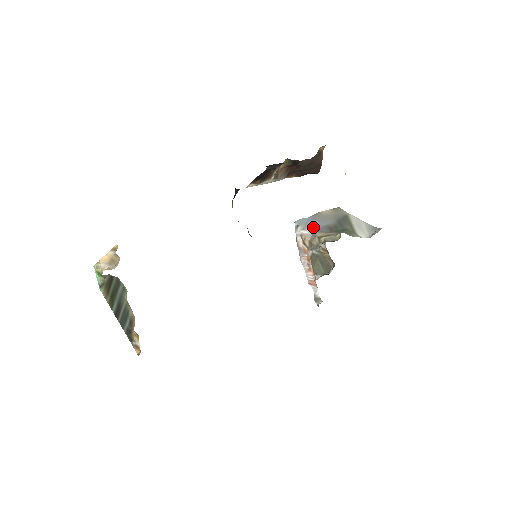
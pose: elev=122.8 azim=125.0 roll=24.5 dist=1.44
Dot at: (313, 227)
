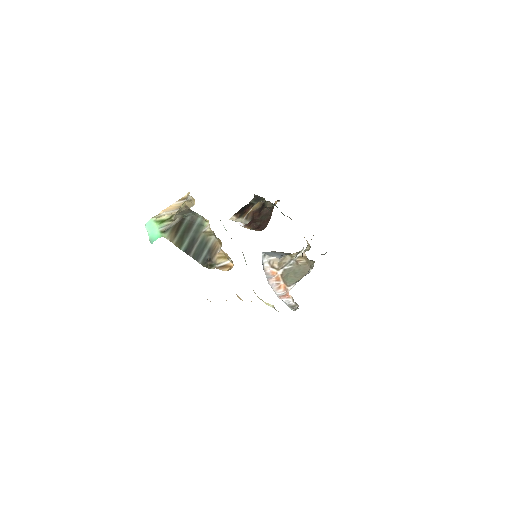
Dot at: (277, 255)
